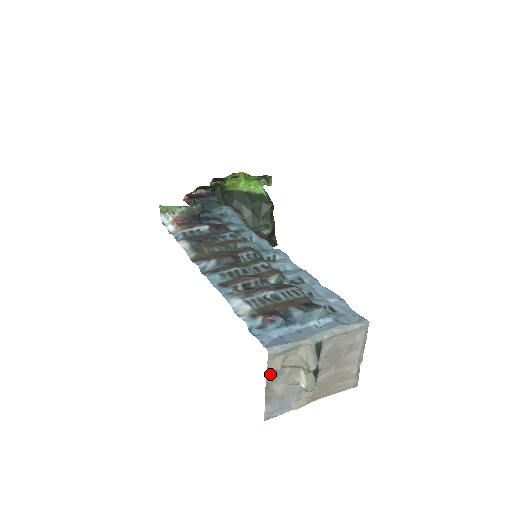
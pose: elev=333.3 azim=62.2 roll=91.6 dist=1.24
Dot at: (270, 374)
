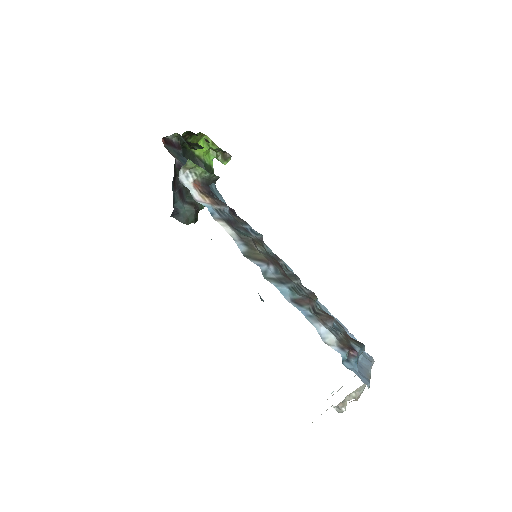
Dot at: occluded
